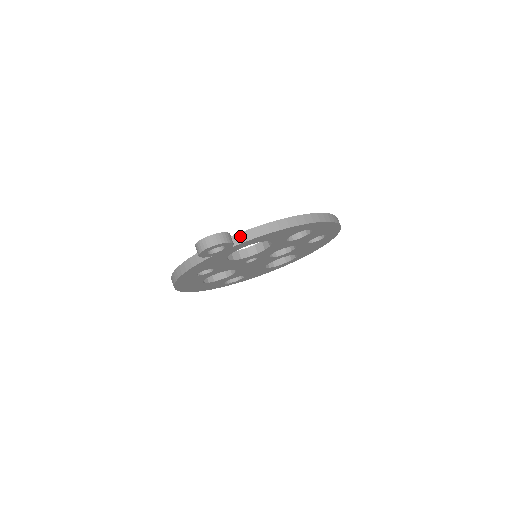
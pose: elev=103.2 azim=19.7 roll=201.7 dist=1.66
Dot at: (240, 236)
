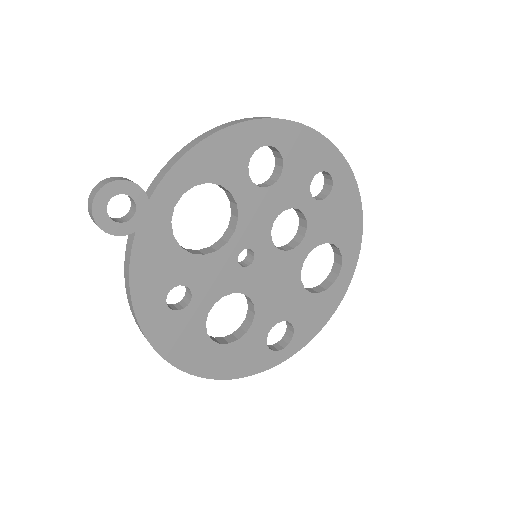
Dot at: (154, 182)
